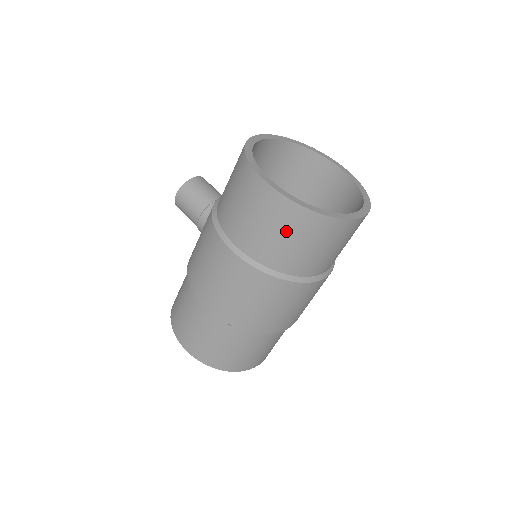
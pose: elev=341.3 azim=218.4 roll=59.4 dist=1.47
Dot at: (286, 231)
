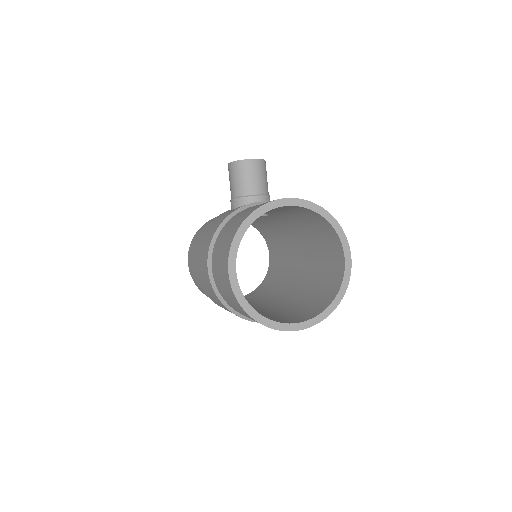
Dot at: (233, 303)
